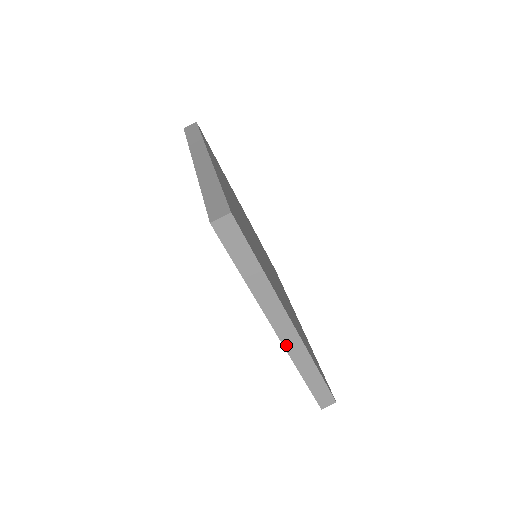
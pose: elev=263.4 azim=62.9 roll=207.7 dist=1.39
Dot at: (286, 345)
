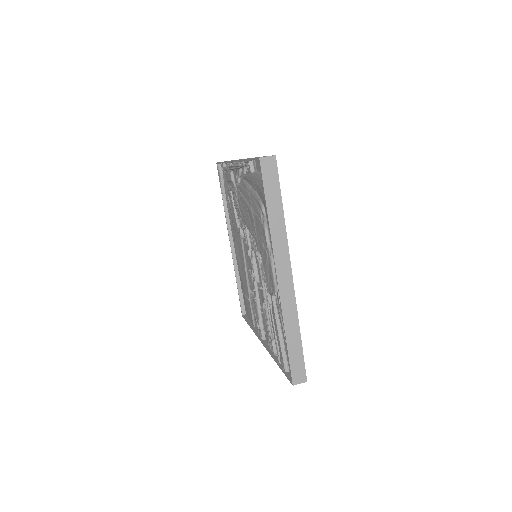
Dot at: (282, 295)
